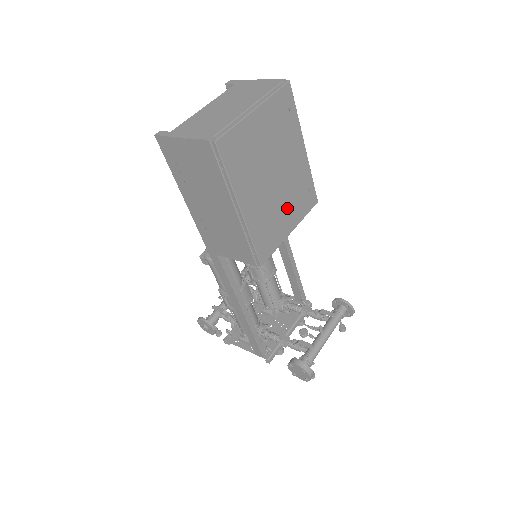
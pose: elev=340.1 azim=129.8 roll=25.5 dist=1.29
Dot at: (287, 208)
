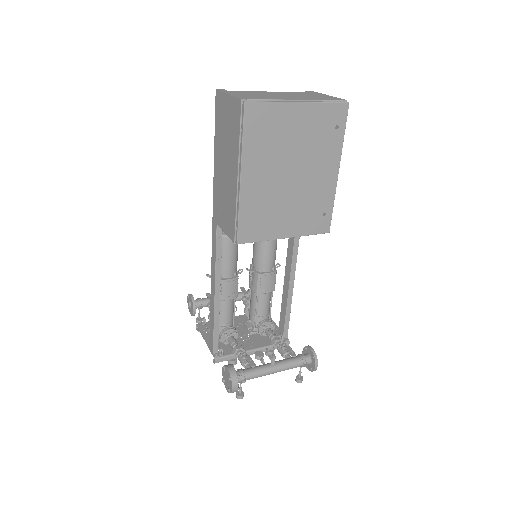
Dot at: (291, 213)
